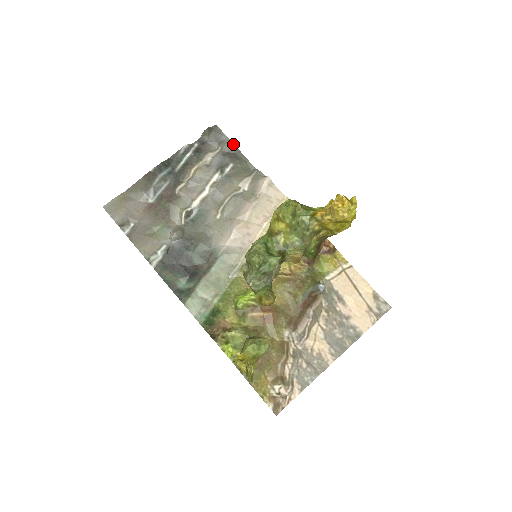
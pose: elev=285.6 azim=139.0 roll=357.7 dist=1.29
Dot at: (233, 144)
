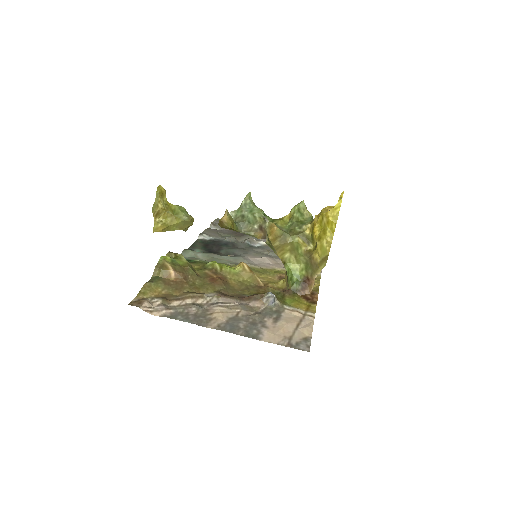
Dot at: occluded
